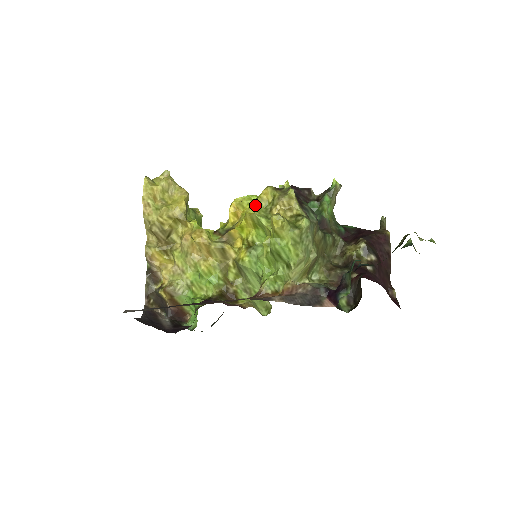
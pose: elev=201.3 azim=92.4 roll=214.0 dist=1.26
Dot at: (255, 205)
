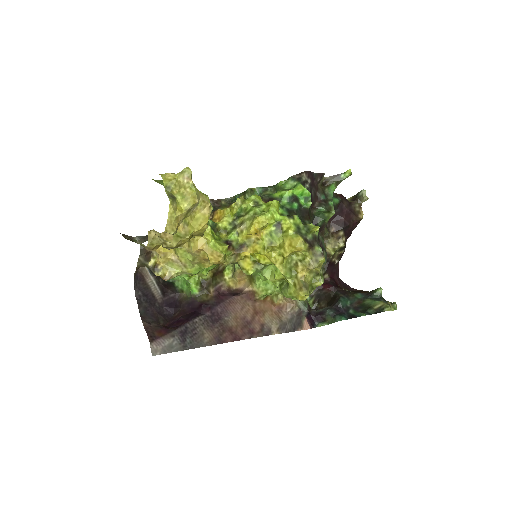
Dot at: (284, 257)
